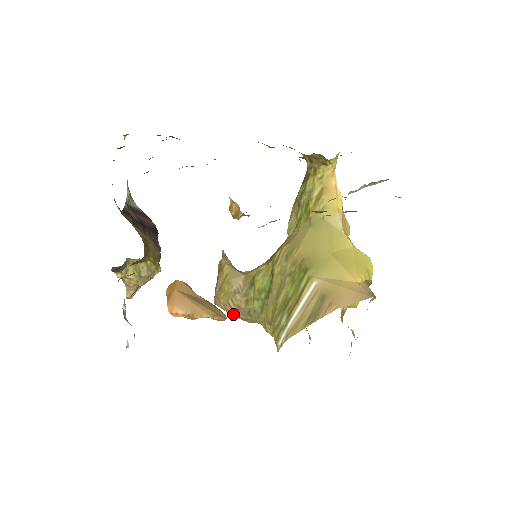
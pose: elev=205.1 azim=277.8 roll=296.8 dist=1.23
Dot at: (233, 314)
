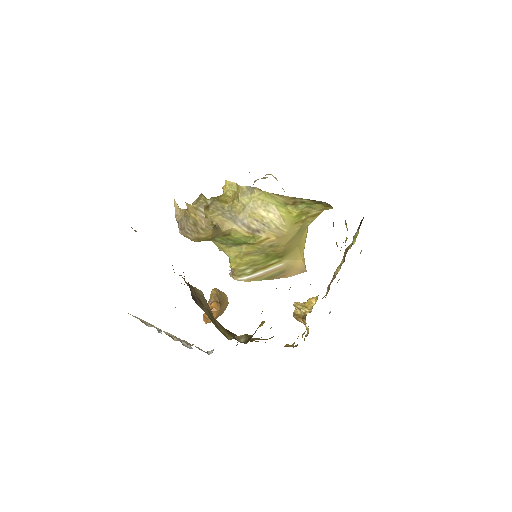
Dot at: occluded
